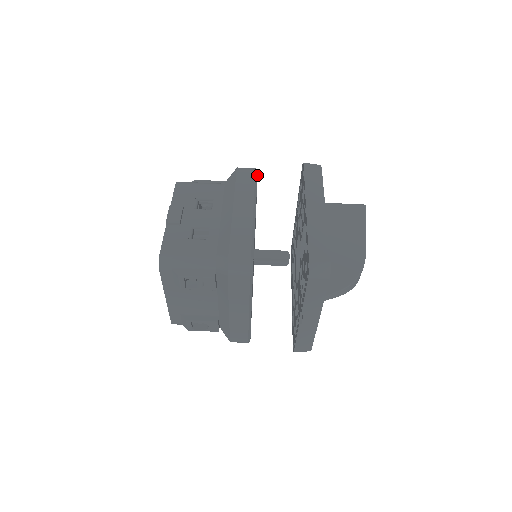
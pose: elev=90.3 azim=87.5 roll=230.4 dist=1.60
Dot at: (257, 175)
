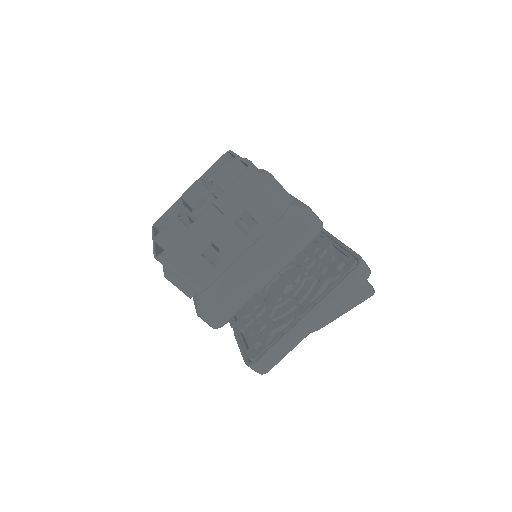
Dot at: occluded
